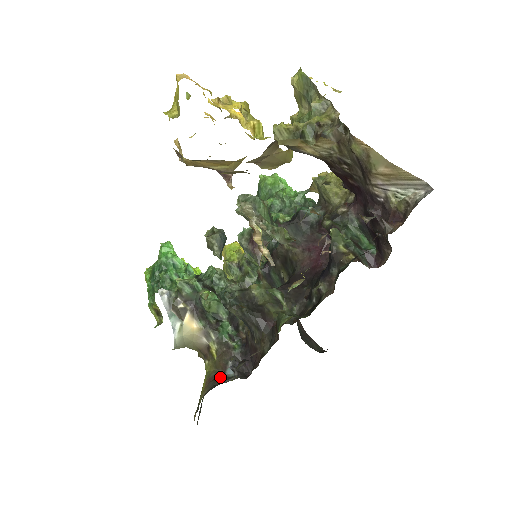
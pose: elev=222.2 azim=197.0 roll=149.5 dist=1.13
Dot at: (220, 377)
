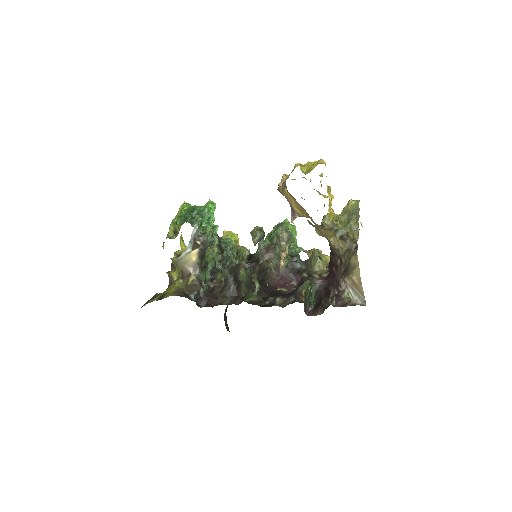
Dot at: (187, 295)
